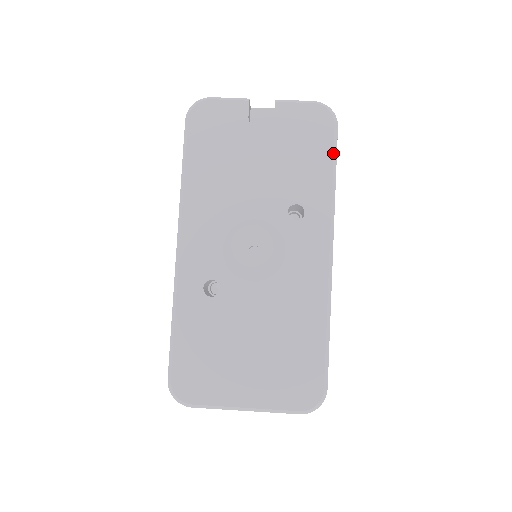
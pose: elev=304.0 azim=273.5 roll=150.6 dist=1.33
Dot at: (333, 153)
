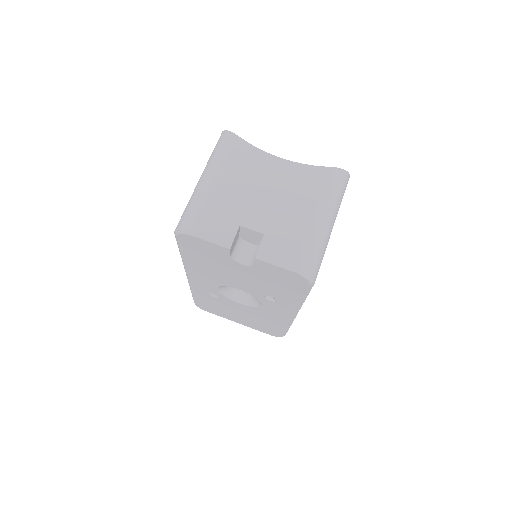
Dot at: (305, 294)
